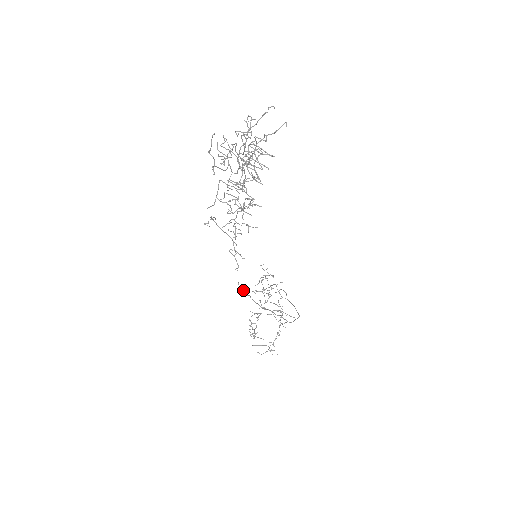
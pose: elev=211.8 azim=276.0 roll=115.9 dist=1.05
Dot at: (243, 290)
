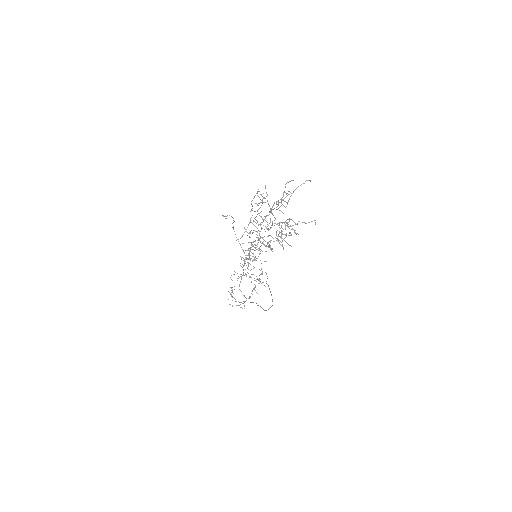
Dot at: (241, 291)
